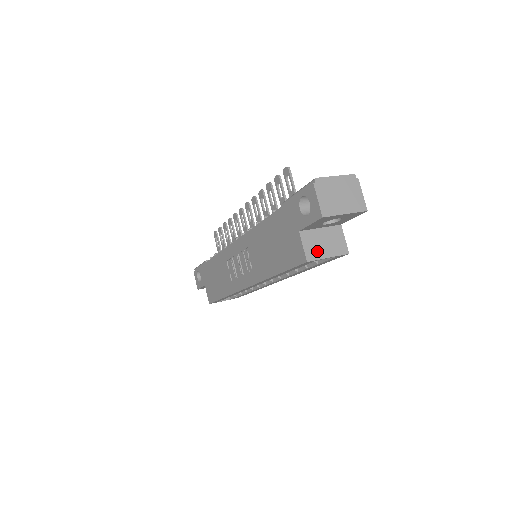
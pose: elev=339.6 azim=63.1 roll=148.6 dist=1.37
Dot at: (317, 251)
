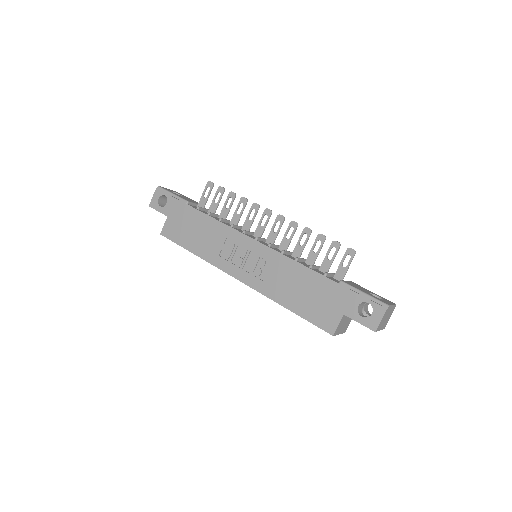
Dot at: (340, 329)
